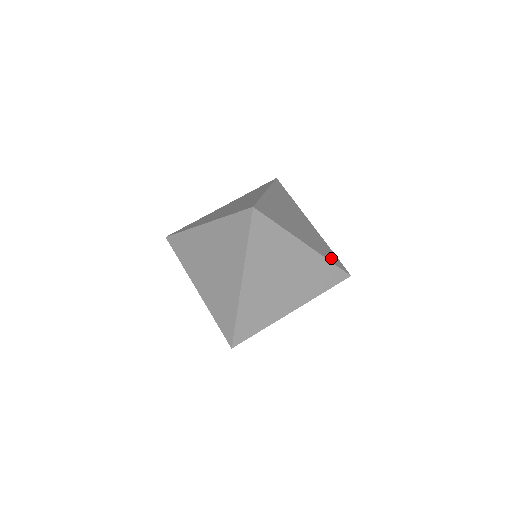
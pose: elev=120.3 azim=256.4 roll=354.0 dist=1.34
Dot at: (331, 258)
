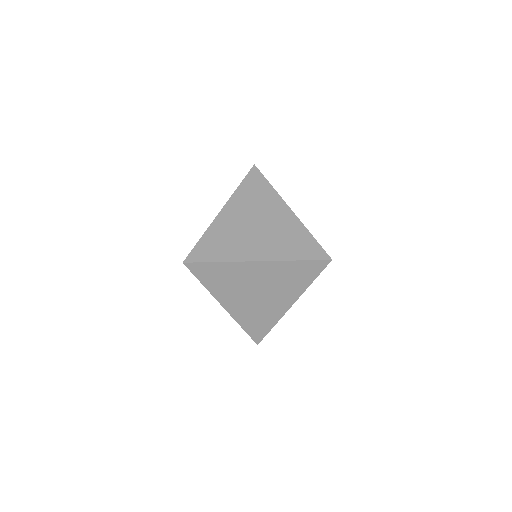
Dot at: occluded
